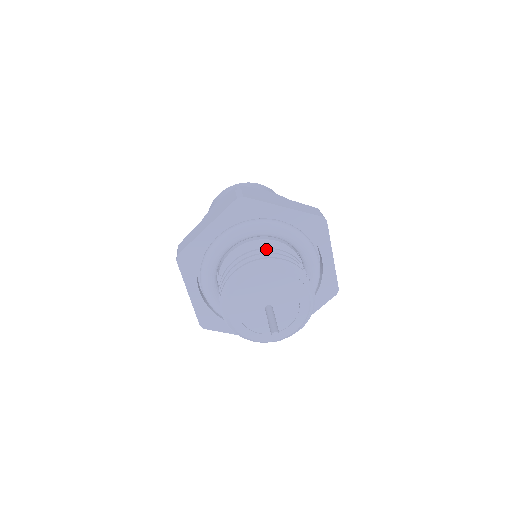
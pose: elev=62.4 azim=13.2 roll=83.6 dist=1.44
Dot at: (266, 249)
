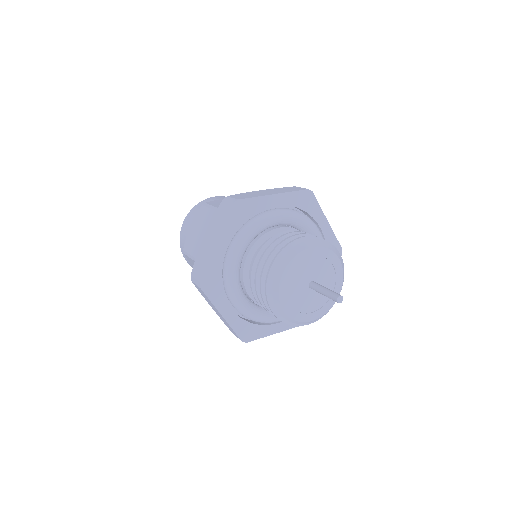
Dot at: occluded
